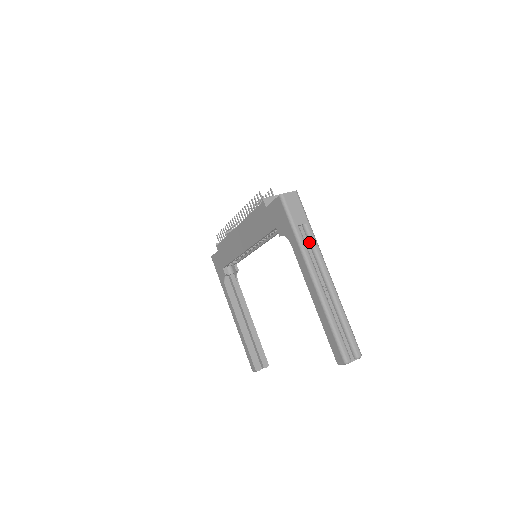
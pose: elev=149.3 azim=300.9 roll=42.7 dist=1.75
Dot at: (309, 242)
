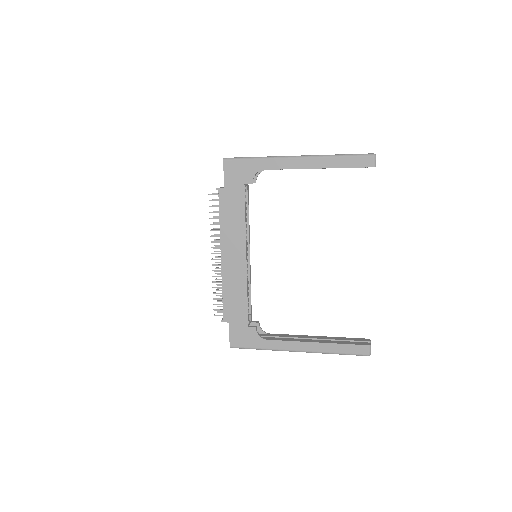
Dot at: occluded
